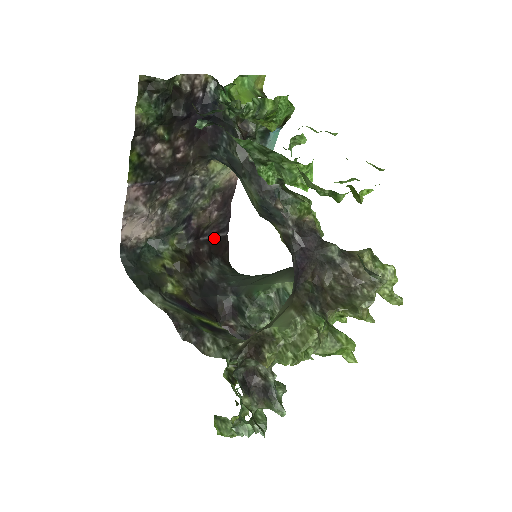
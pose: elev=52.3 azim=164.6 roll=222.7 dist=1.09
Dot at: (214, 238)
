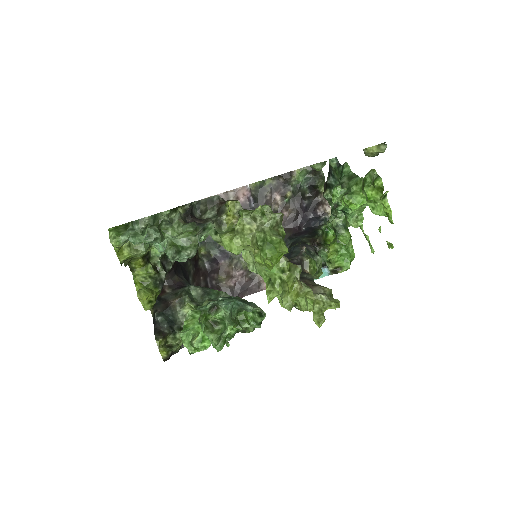
Dot at: occluded
